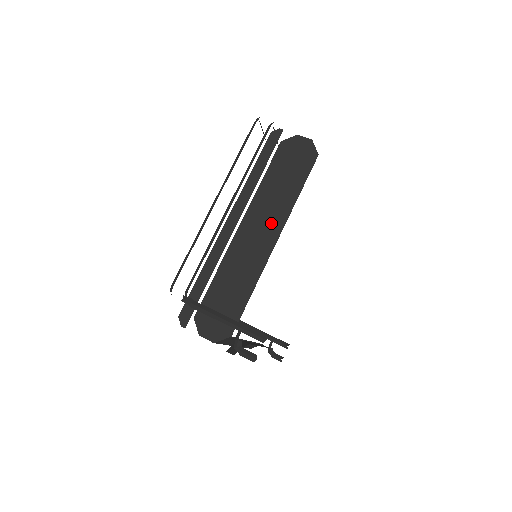
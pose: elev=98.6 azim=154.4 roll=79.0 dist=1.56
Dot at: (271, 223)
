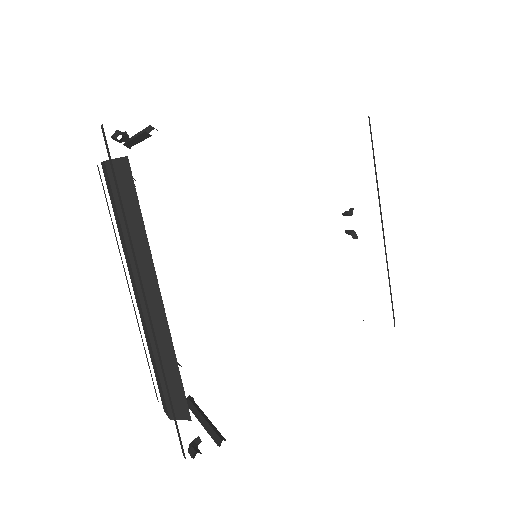
Dot at: occluded
